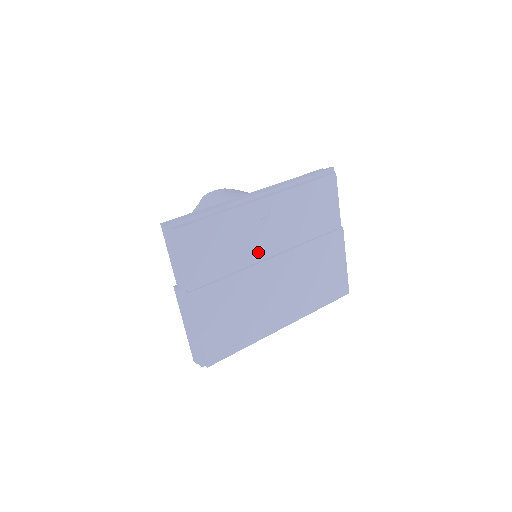
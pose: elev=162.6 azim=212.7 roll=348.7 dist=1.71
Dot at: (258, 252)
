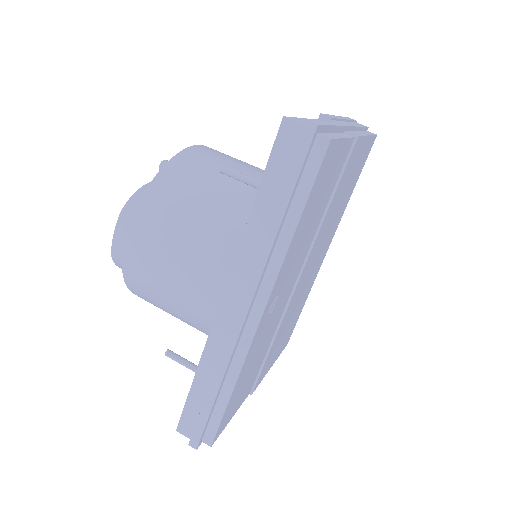
Dot at: (282, 306)
